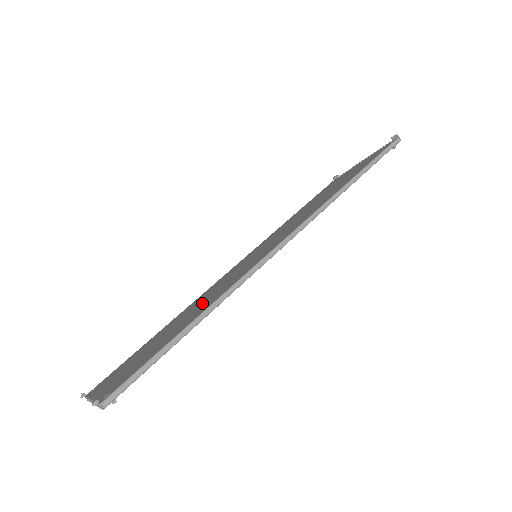
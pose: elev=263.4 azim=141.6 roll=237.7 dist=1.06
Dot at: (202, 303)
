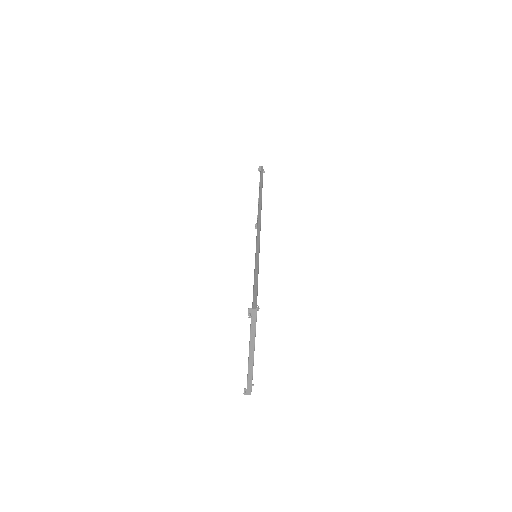
Dot at: occluded
